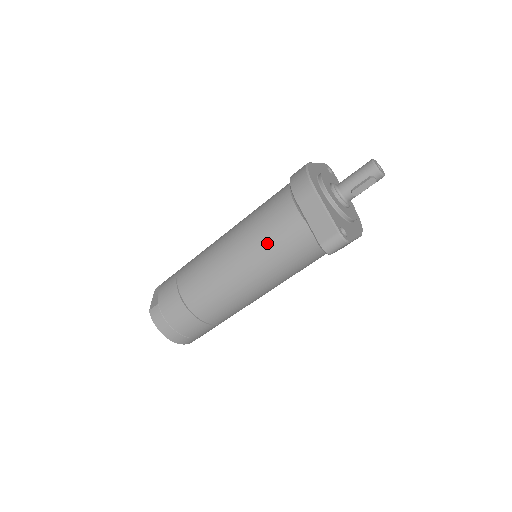
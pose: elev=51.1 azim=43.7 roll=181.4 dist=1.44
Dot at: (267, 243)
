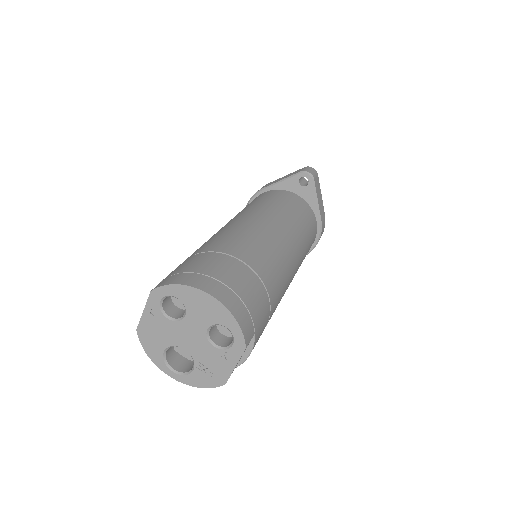
Dot at: (261, 202)
